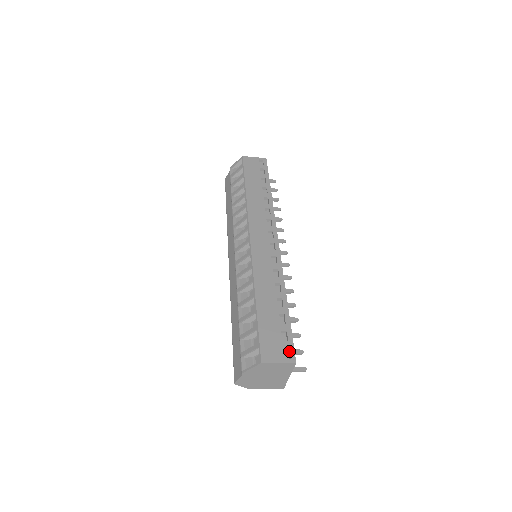
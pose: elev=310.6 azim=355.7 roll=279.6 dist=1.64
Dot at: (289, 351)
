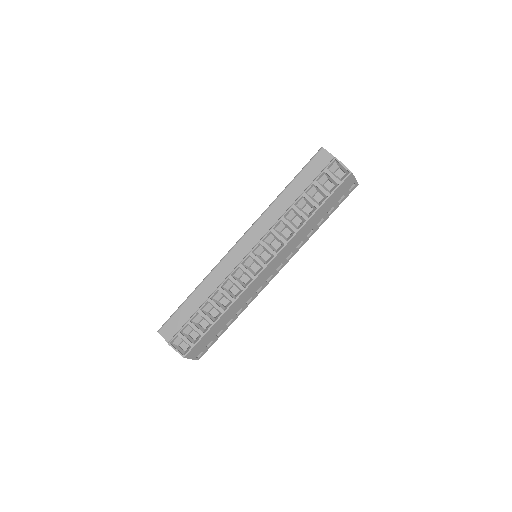
Dot at: (202, 353)
